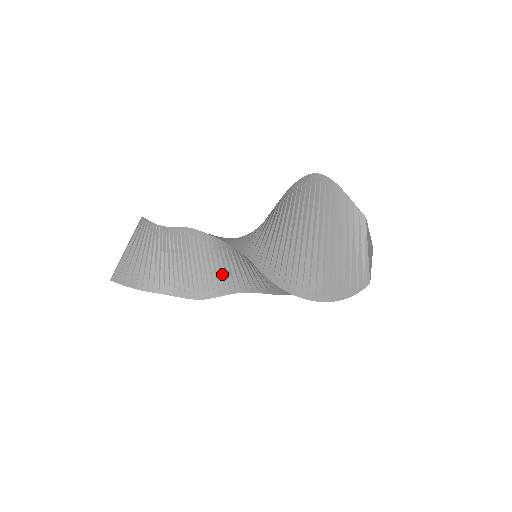
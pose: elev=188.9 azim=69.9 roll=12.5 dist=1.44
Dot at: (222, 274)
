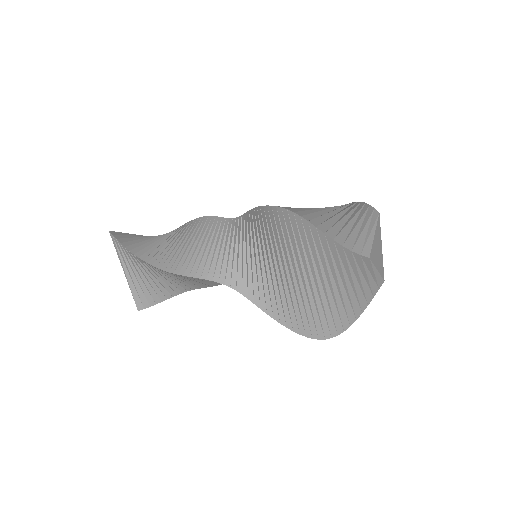
Dot at: (214, 255)
